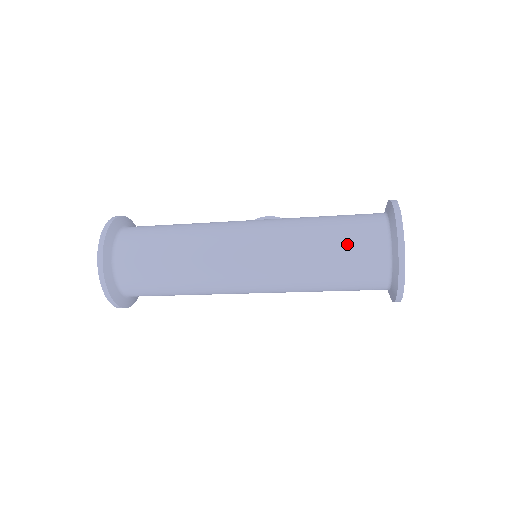
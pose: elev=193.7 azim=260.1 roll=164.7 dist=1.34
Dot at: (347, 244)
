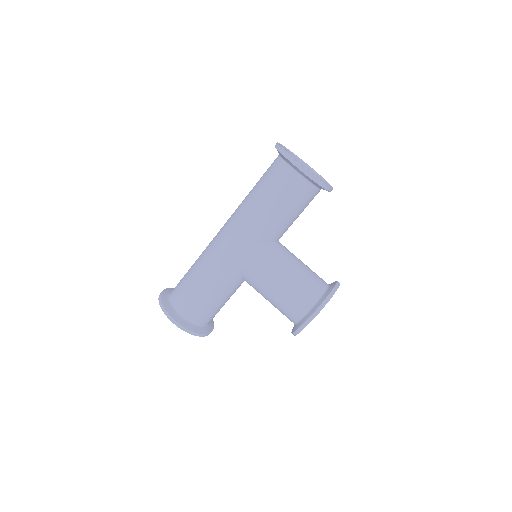
Dot at: occluded
